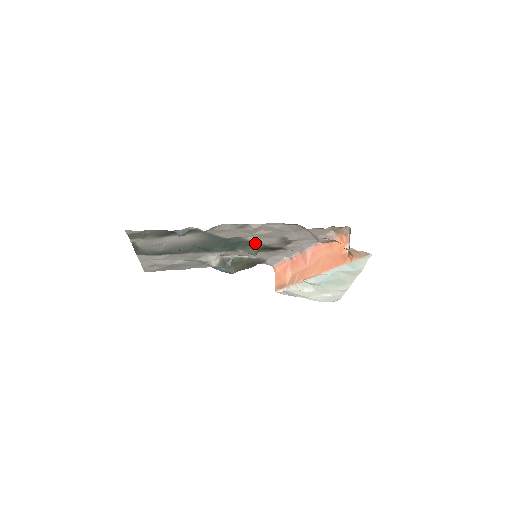
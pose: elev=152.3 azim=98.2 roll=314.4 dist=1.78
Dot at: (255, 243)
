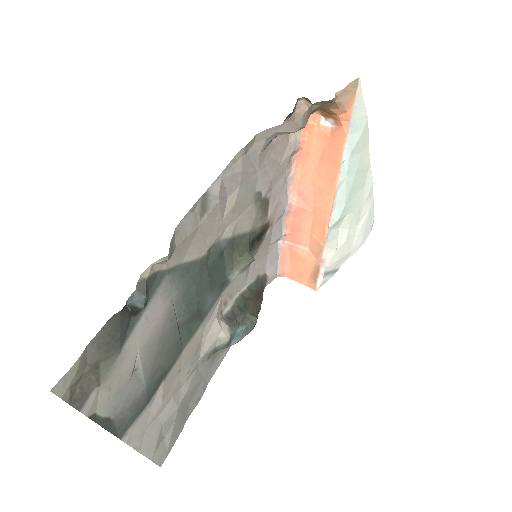
Dot at: (237, 239)
